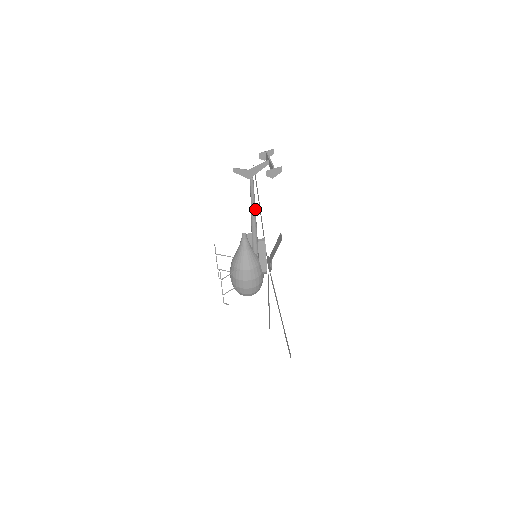
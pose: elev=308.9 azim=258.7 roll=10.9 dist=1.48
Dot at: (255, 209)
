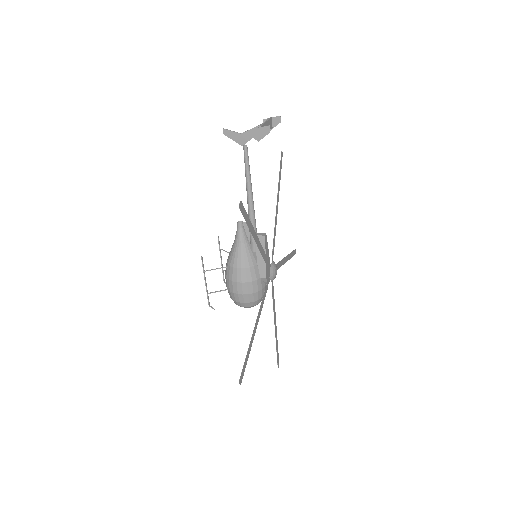
Dot at: (251, 189)
